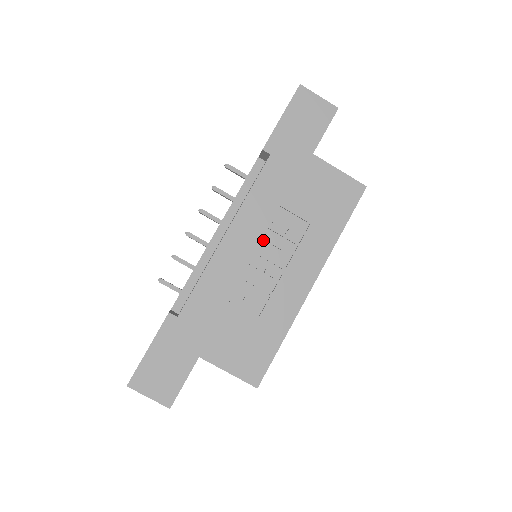
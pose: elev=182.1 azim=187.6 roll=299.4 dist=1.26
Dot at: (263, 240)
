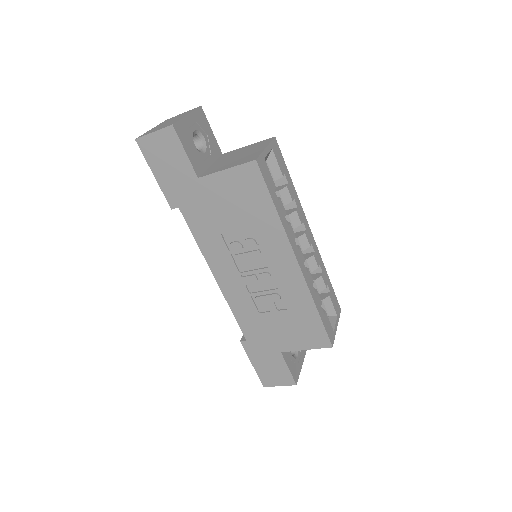
Dot at: (238, 262)
